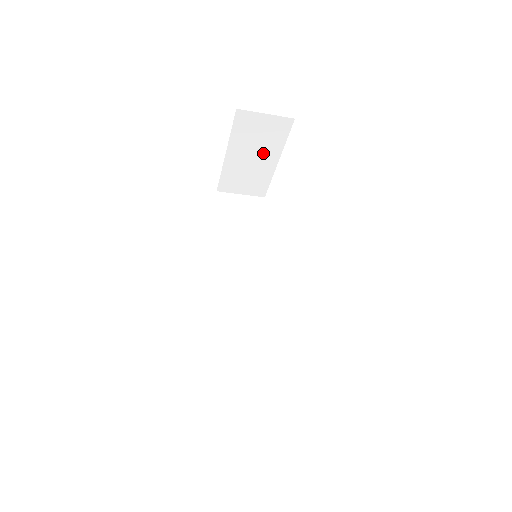
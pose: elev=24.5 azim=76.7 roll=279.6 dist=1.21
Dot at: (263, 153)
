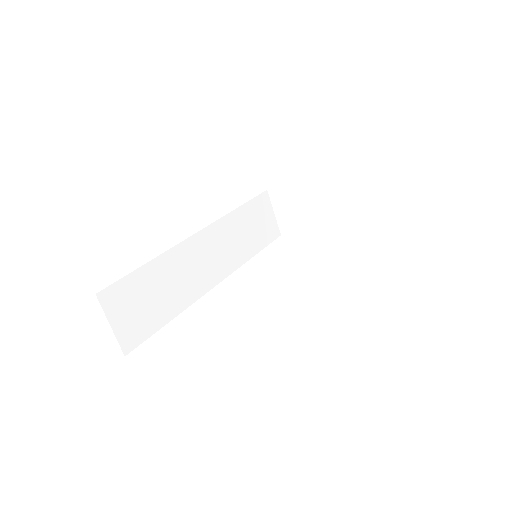
Dot at: (328, 215)
